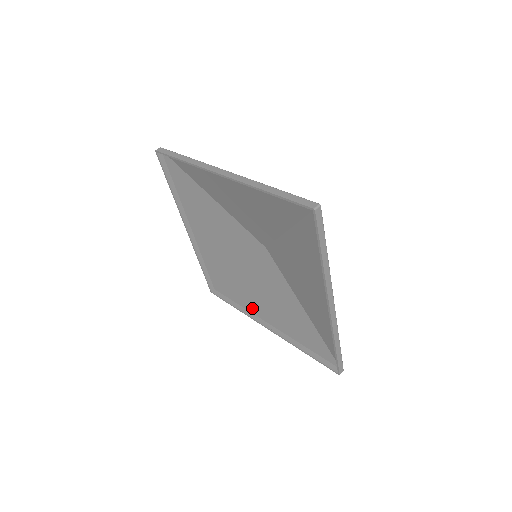
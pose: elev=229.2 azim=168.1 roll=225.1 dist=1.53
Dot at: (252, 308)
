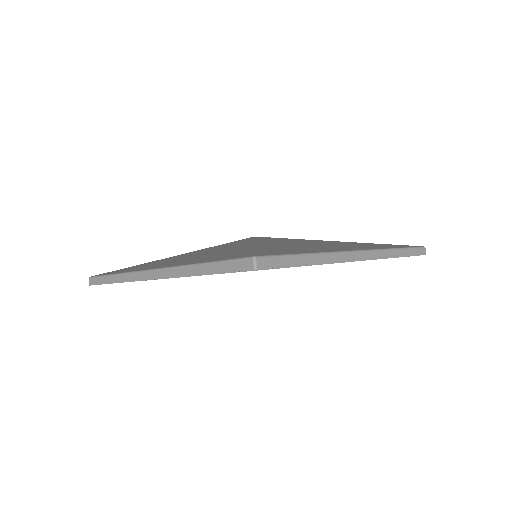
Dot at: occluded
